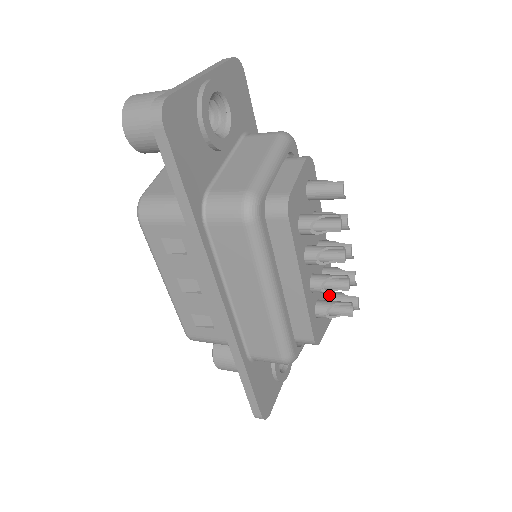
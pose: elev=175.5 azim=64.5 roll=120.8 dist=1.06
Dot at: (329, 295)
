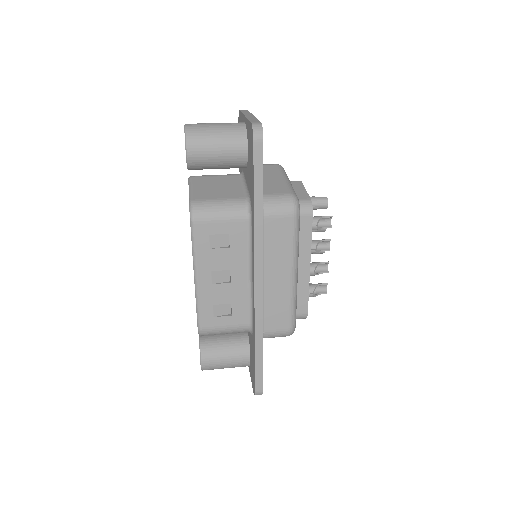
Dot at: occluded
